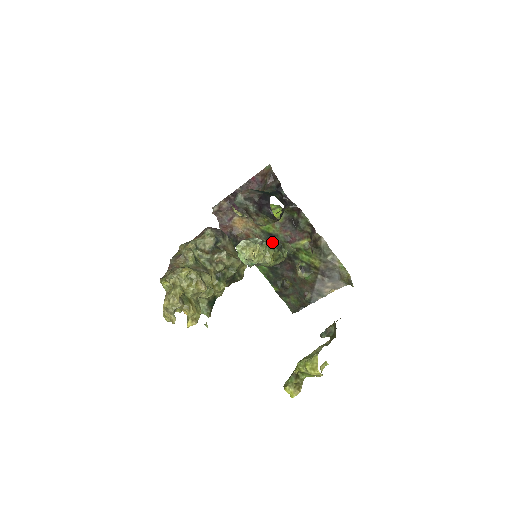
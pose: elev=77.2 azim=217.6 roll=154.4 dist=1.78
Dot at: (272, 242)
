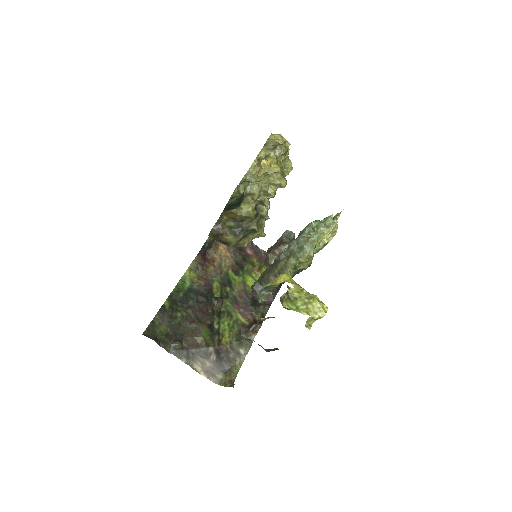
Dot at: occluded
